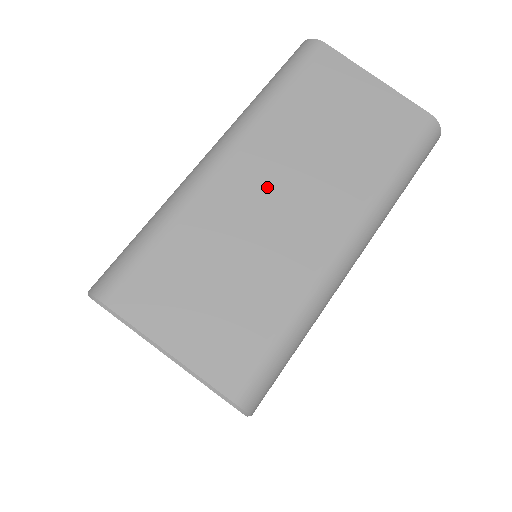
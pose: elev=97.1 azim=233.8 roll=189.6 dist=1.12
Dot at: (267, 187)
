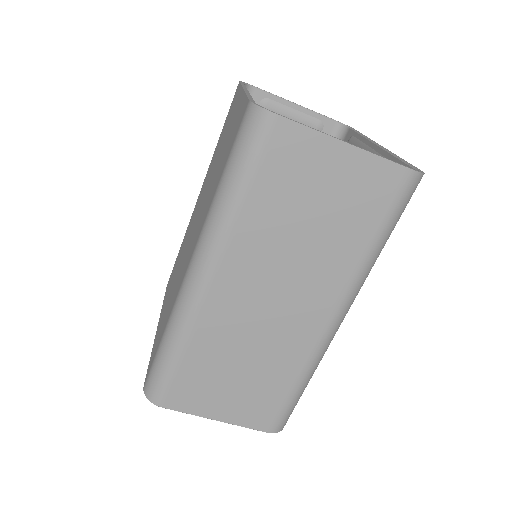
Dot at: (255, 295)
